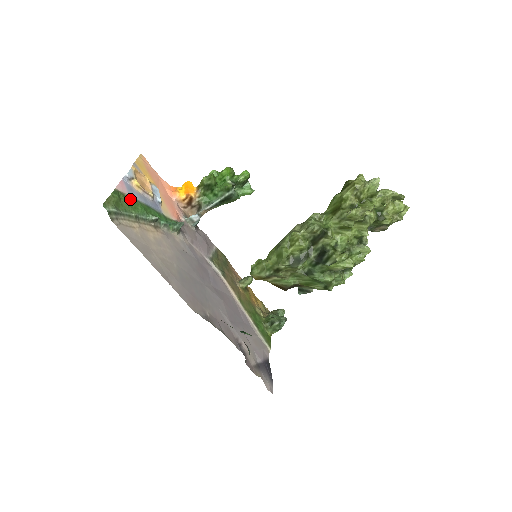
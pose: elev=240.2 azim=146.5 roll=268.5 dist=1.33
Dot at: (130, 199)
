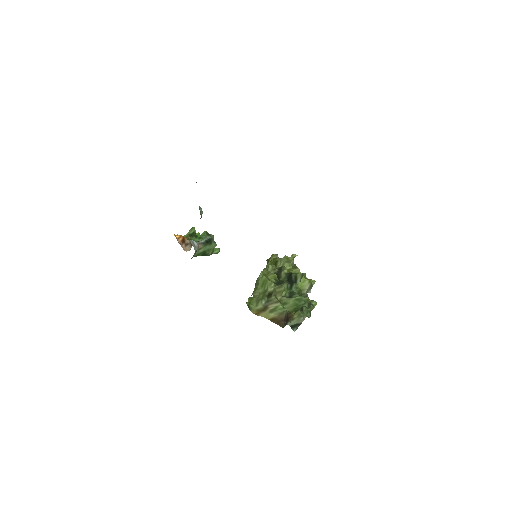
Dot at: occluded
